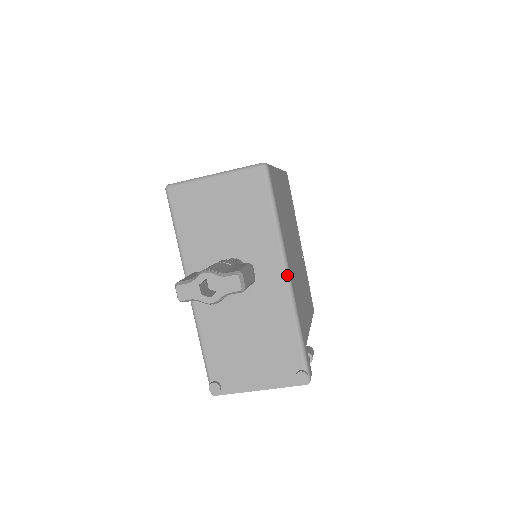
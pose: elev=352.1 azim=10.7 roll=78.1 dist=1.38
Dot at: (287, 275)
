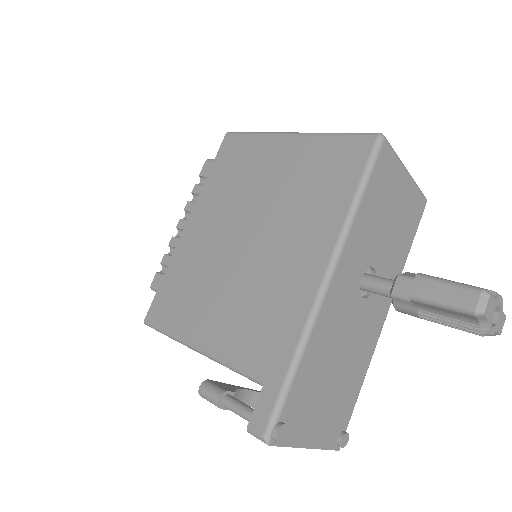
Dot at: occluded
